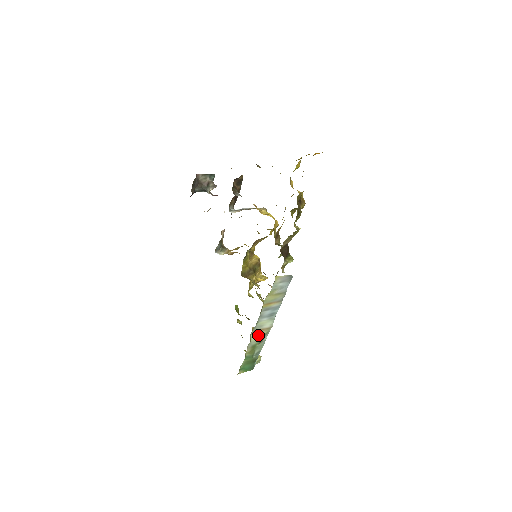
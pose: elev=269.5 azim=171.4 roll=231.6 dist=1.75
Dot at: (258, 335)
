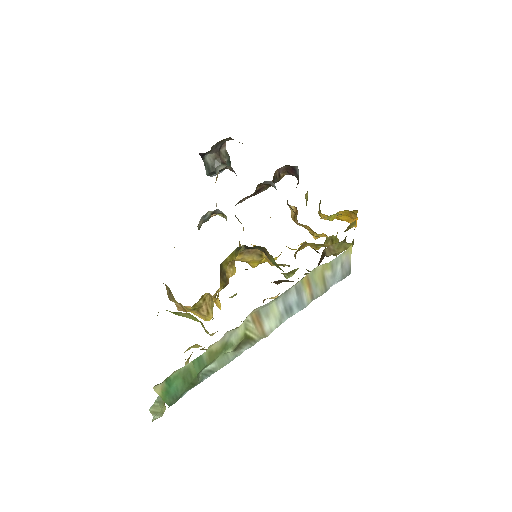
Dot at: (249, 329)
